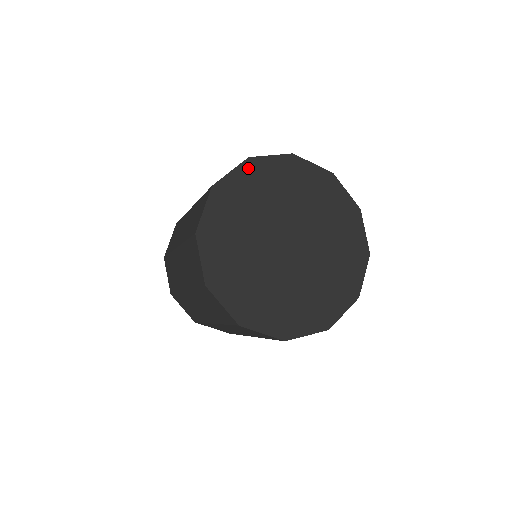
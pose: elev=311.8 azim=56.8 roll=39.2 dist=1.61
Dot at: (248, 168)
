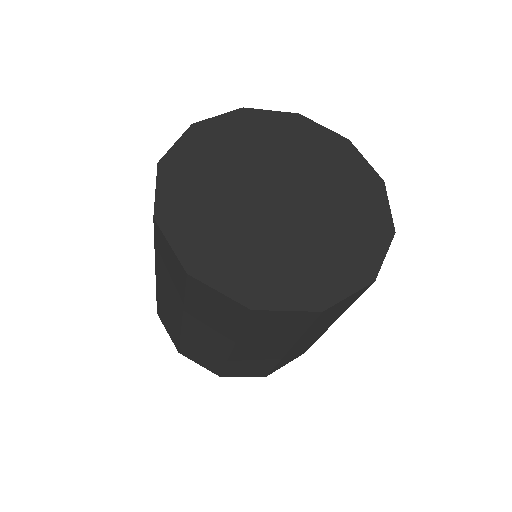
Dot at: (168, 172)
